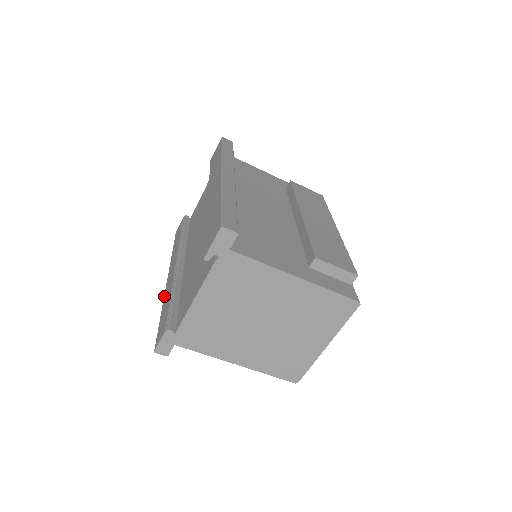
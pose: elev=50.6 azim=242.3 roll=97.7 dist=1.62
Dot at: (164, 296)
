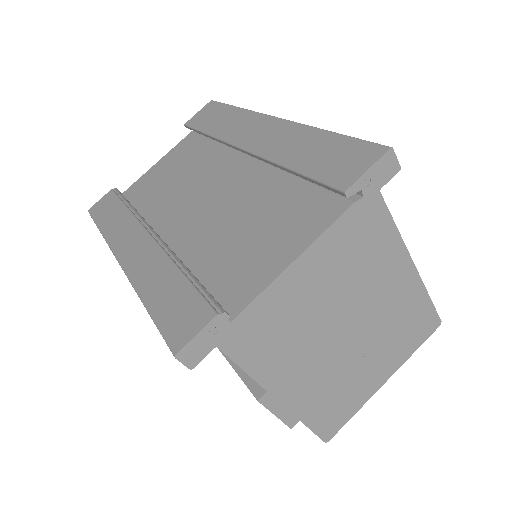
Dot at: (132, 278)
